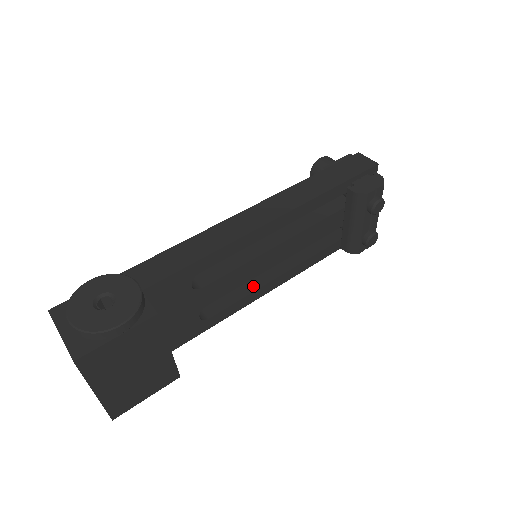
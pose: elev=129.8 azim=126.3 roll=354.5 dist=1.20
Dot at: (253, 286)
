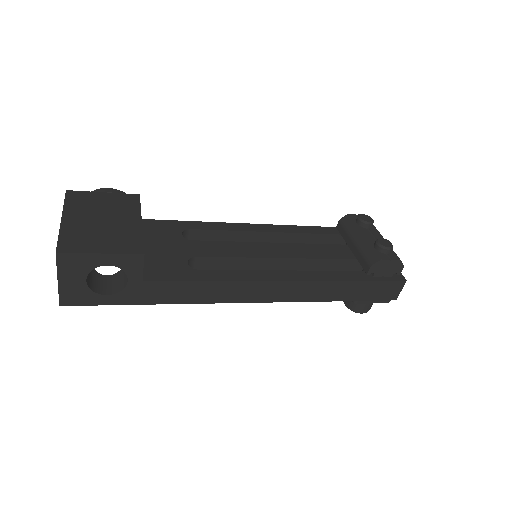
Dot at: occluded
